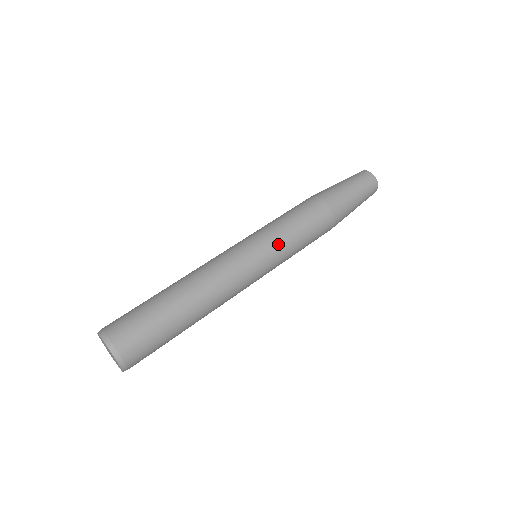
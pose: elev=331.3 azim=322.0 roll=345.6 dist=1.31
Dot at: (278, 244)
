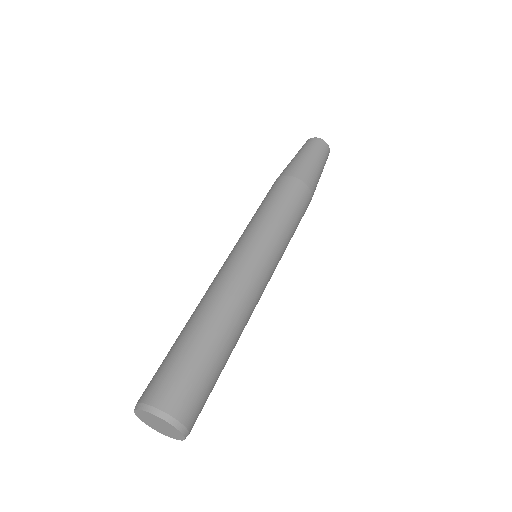
Dot at: (284, 243)
